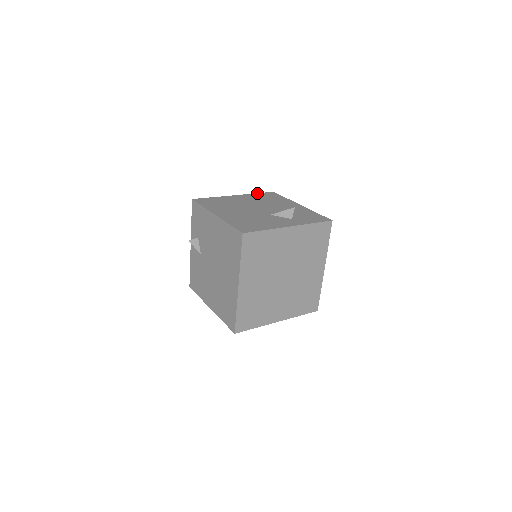
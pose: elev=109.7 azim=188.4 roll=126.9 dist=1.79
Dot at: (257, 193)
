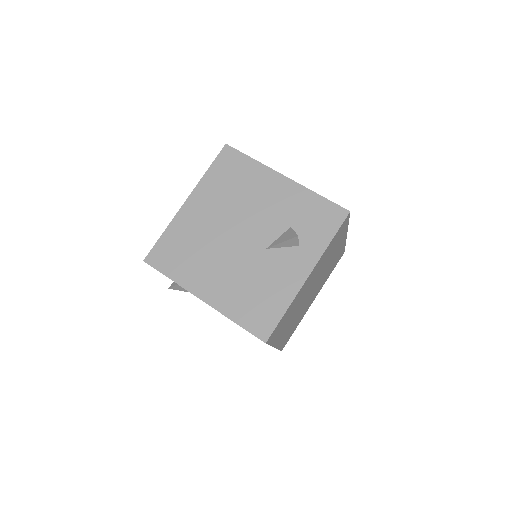
Dot at: (208, 169)
